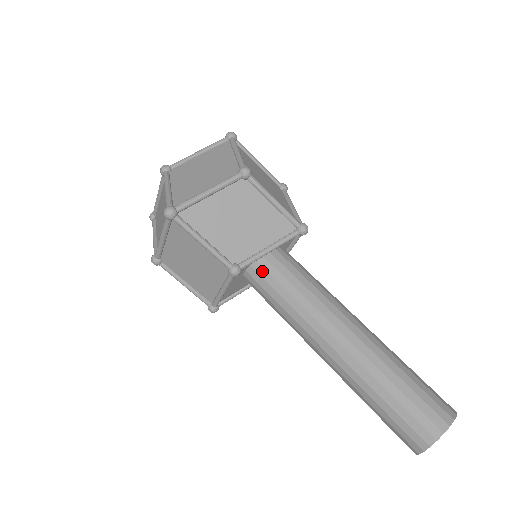
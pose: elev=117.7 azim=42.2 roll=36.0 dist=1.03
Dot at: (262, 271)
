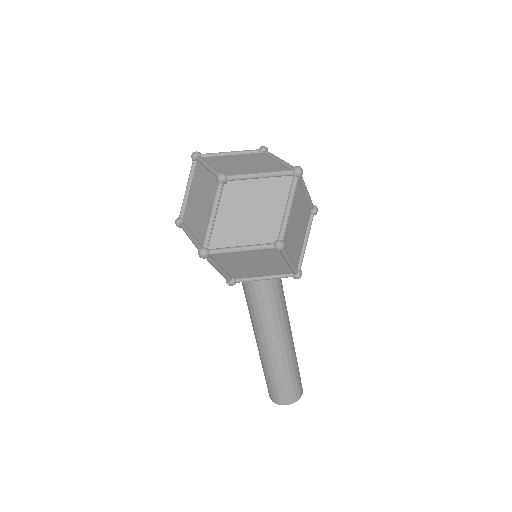
Dot at: (251, 283)
